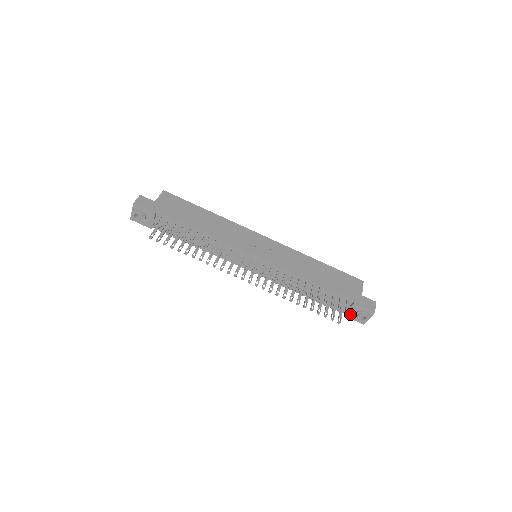
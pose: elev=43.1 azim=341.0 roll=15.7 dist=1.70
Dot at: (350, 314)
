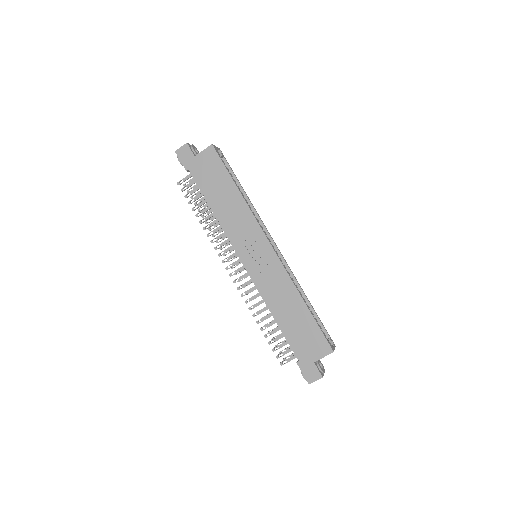
Dot at: occluded
